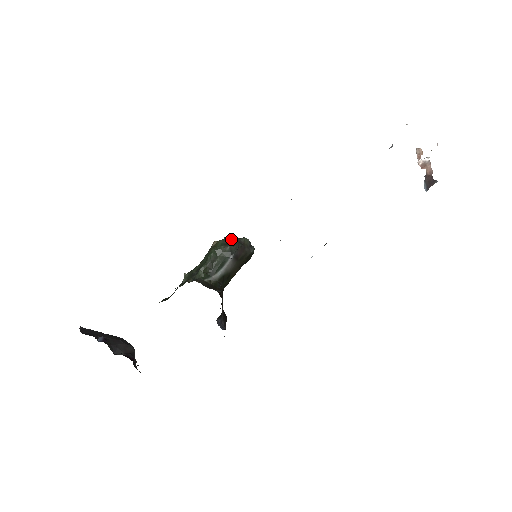
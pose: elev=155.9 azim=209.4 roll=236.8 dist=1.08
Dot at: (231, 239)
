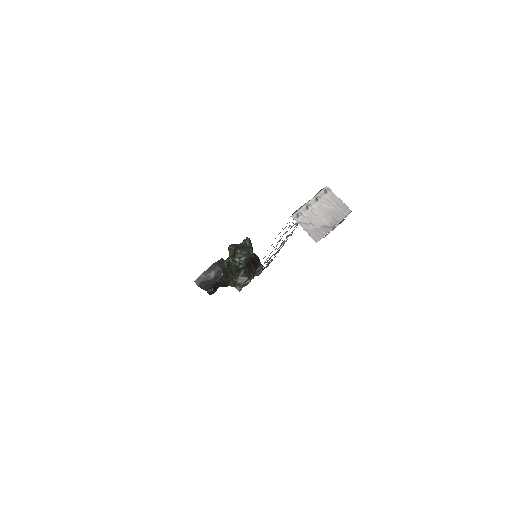
Dot at: (238, 262)
